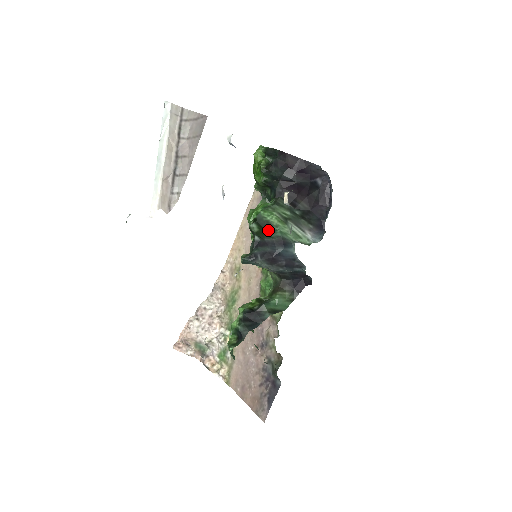
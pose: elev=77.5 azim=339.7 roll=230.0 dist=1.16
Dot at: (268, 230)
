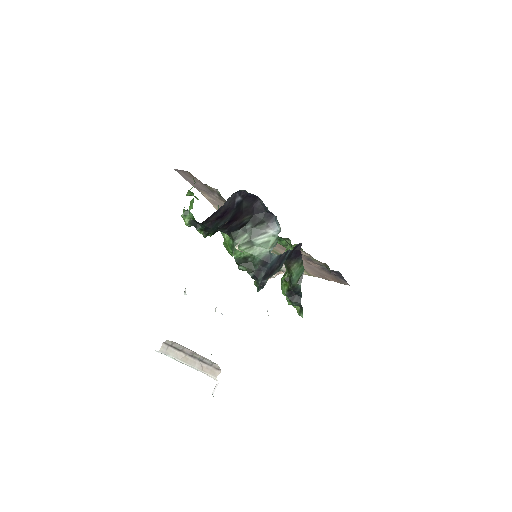
Dot at: (250, 261)
